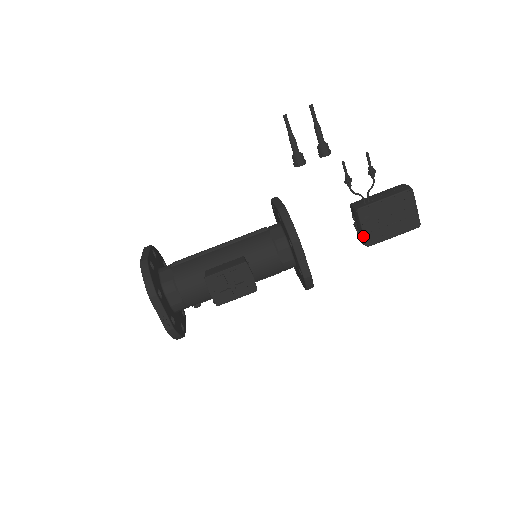
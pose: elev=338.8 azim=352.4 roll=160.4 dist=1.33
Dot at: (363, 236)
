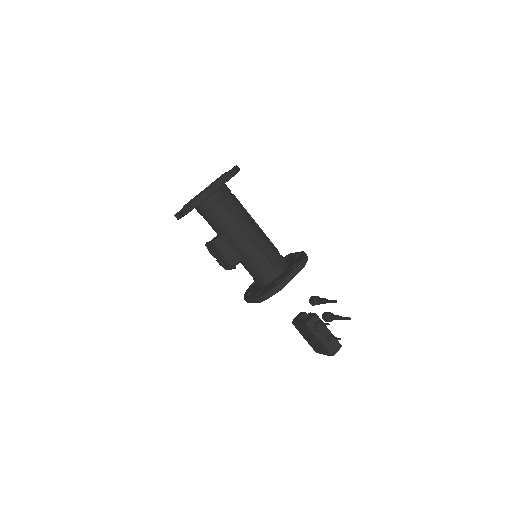
Dot at: (296, 322)
